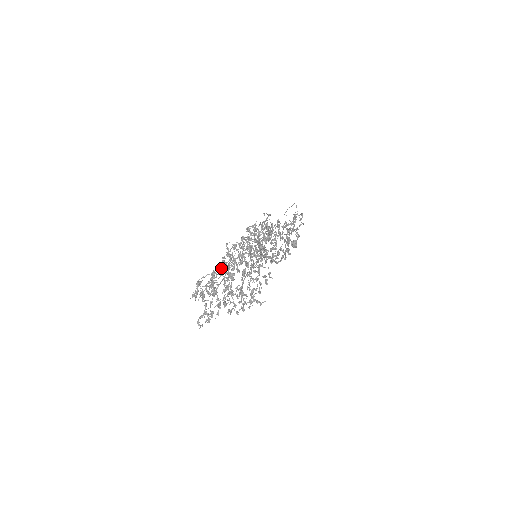
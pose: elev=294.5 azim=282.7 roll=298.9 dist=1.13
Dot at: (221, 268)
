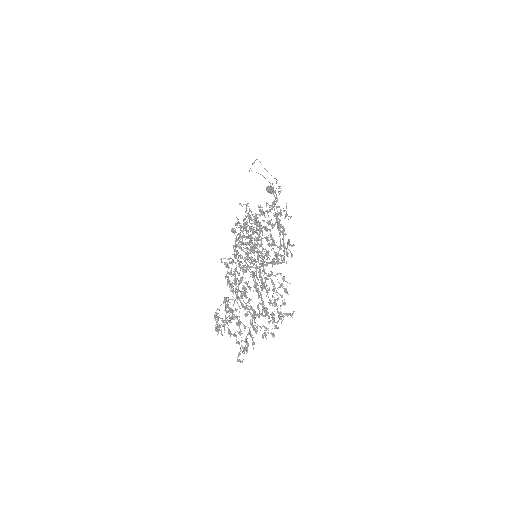
Dot at: (229, 287)
